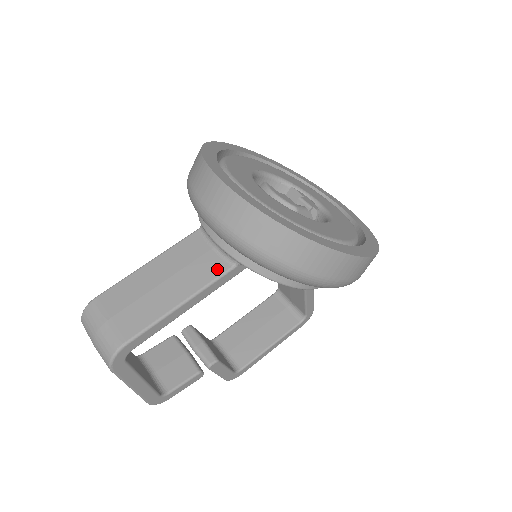
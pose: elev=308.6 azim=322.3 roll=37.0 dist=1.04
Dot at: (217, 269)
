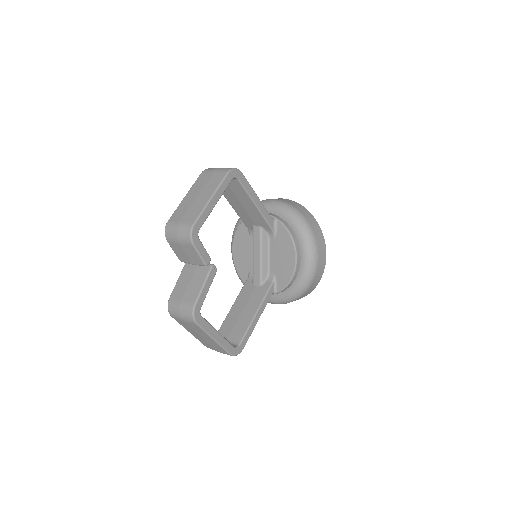
Dot at: occluded
